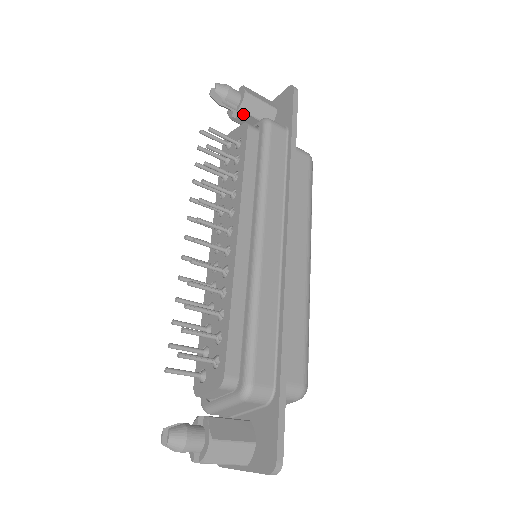
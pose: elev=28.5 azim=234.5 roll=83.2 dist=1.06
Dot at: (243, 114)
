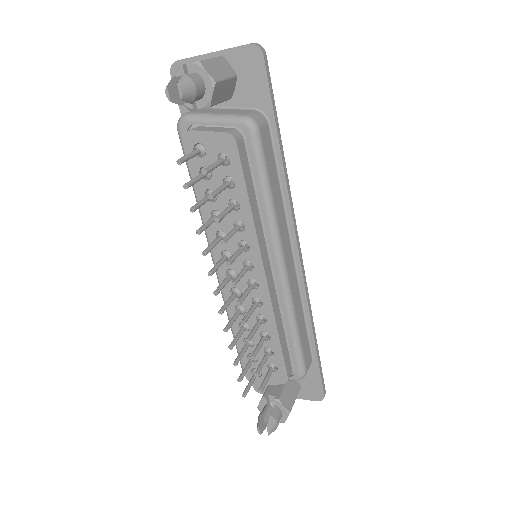
Dot at: (209, 106)
